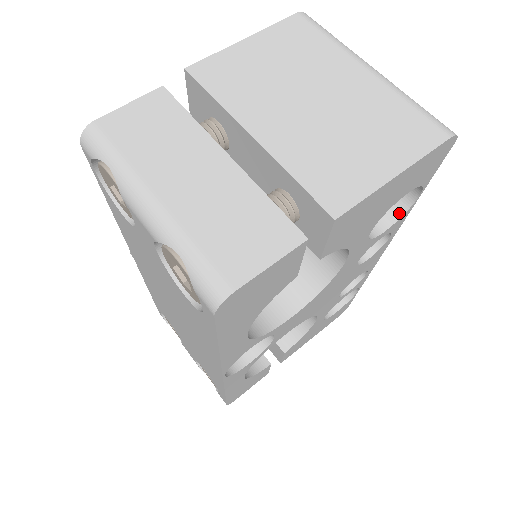
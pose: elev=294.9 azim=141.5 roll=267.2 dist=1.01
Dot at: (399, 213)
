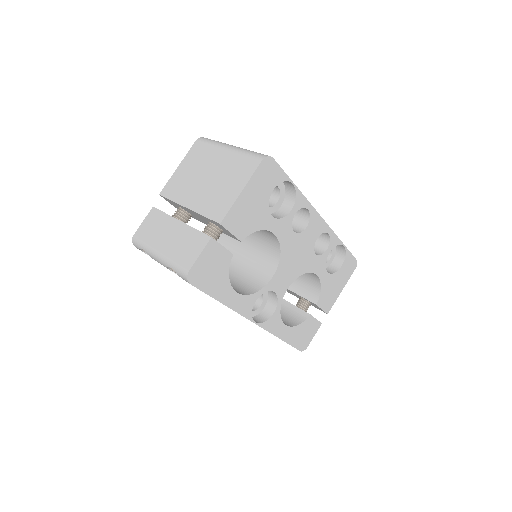
Dot at: (294, 197)
